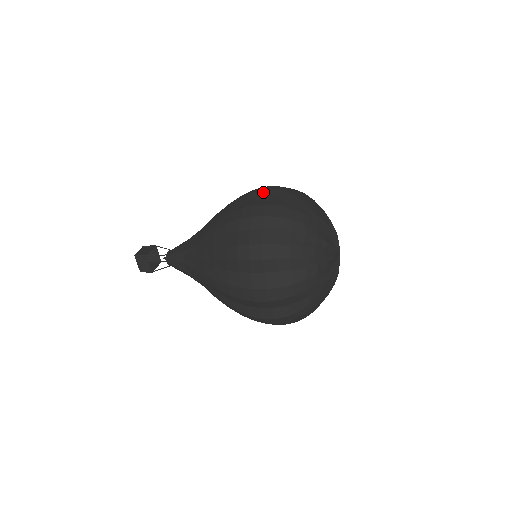
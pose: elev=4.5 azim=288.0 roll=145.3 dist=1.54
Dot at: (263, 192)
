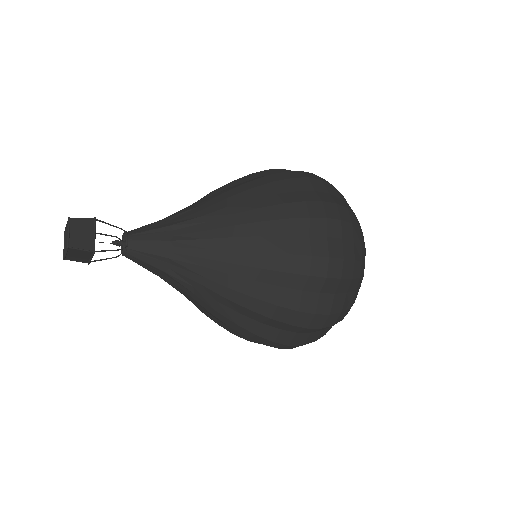
Dot at: (332, 225)
